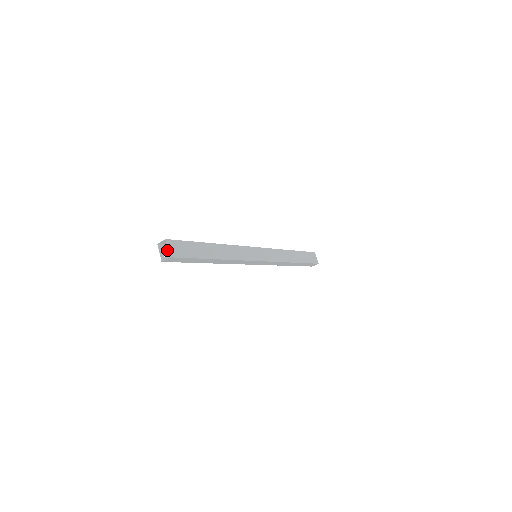
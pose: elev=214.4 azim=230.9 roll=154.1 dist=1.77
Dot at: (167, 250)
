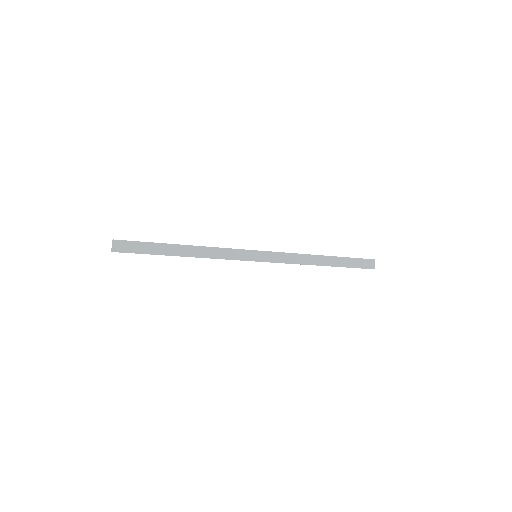
Dot at: occluded
